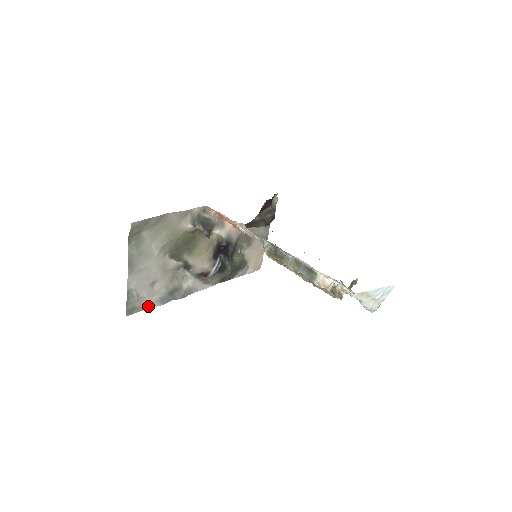
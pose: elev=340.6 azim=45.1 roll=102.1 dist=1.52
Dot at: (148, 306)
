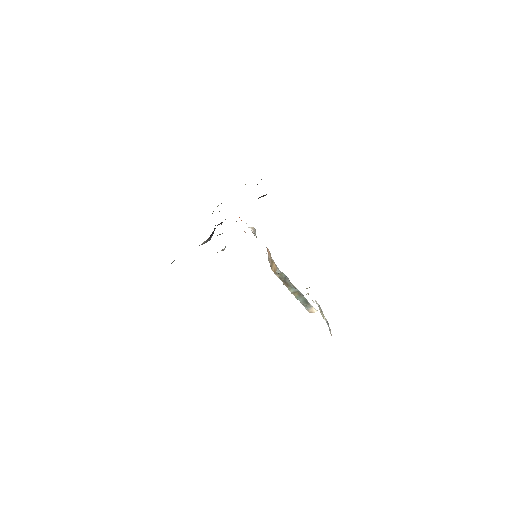
Dot at: occluded
